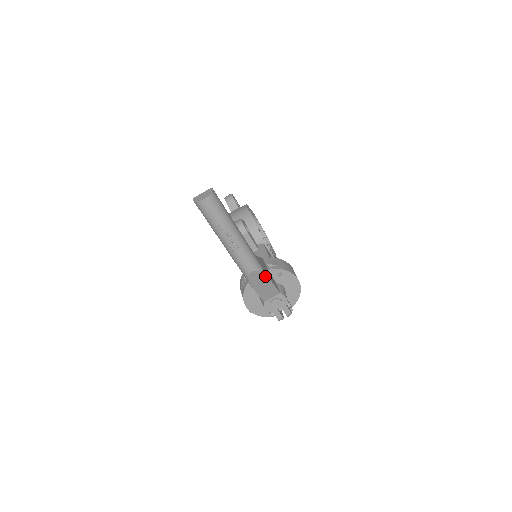
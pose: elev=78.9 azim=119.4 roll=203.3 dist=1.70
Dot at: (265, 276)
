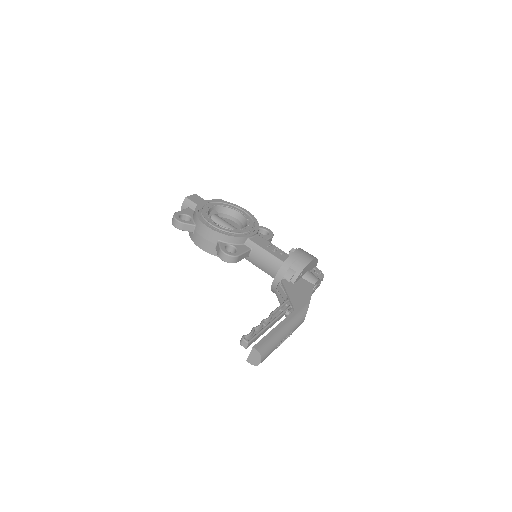
Dot at: (308, 306)
